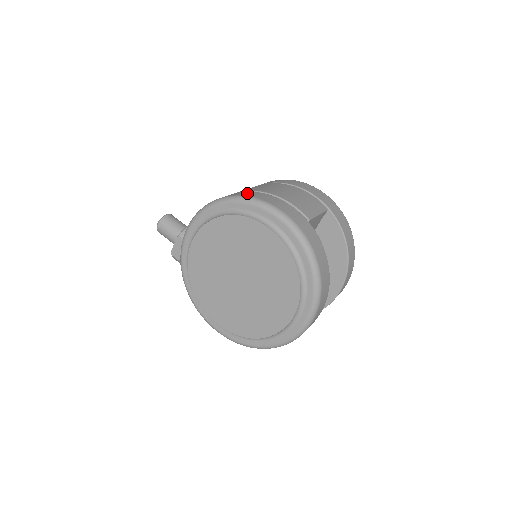
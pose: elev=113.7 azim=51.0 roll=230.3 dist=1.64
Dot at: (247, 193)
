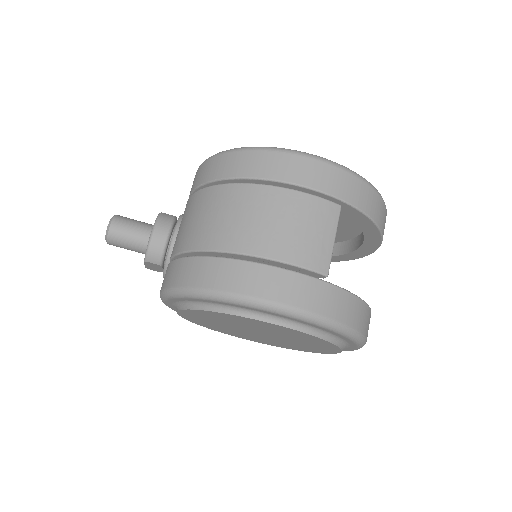
Dot at: (225, 275)
